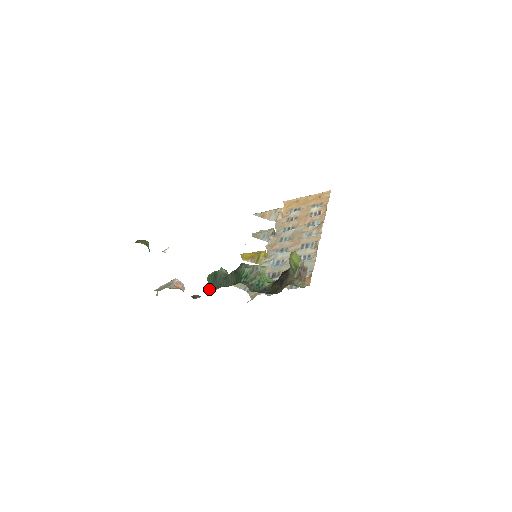
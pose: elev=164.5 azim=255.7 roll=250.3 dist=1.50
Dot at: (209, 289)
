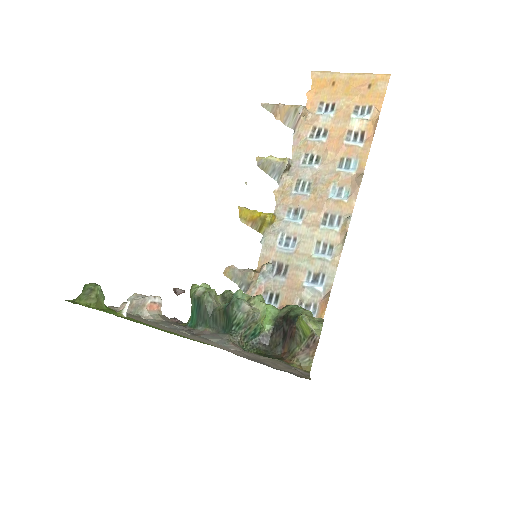
Dot at: (192, 318)
